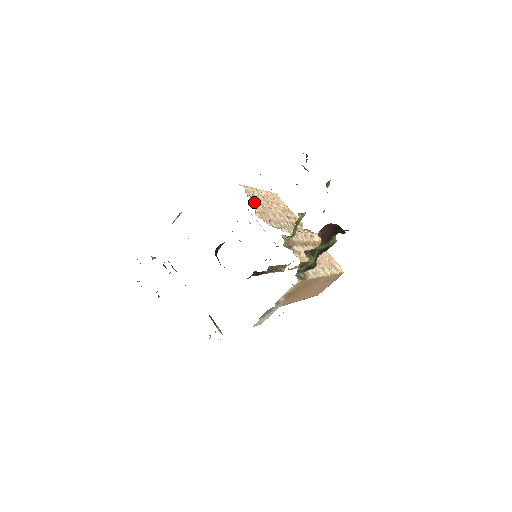
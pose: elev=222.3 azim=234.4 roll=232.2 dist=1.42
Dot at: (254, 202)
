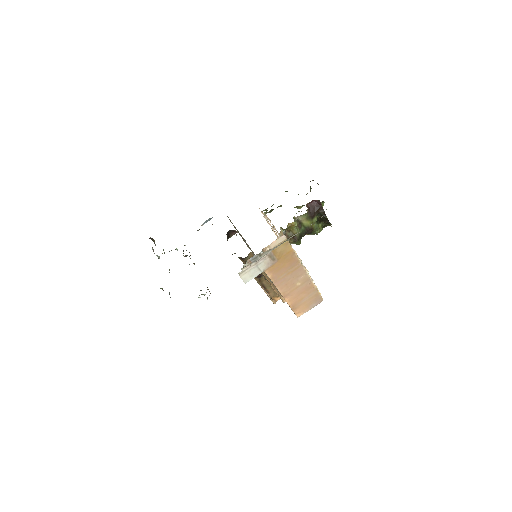
Dot at: occluded
